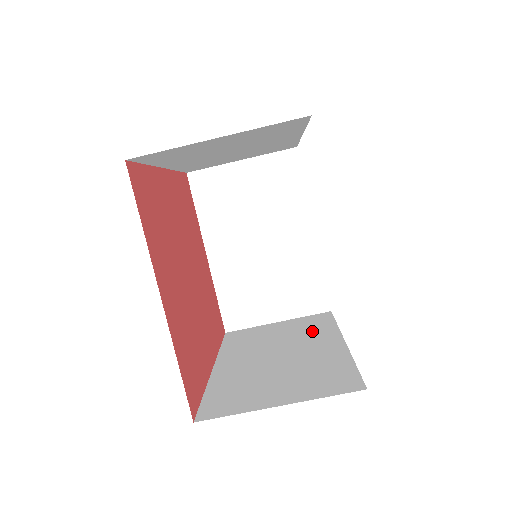
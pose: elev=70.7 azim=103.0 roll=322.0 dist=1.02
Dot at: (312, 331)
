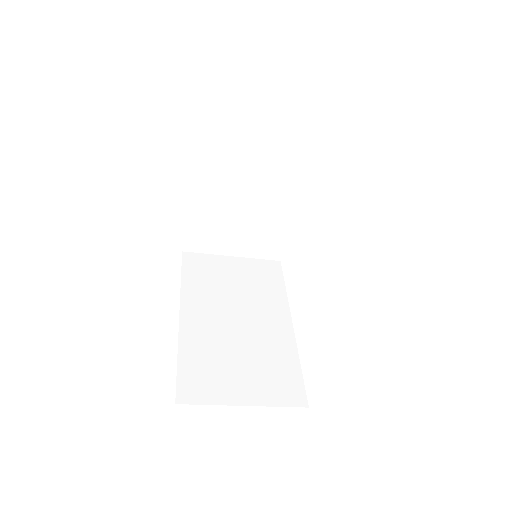
Dot at: (265, 292)
